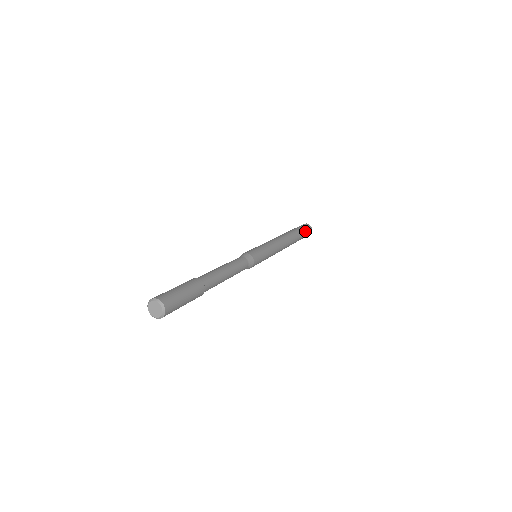
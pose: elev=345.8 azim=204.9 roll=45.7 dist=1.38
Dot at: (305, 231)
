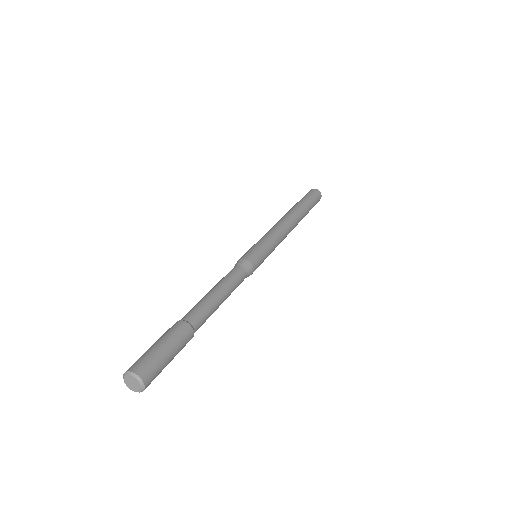
Dot at: occluded
